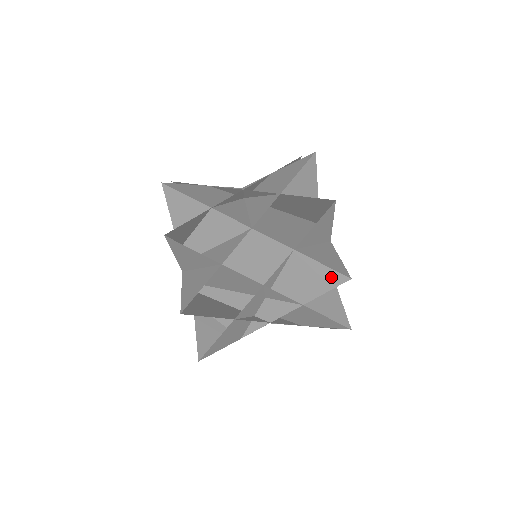
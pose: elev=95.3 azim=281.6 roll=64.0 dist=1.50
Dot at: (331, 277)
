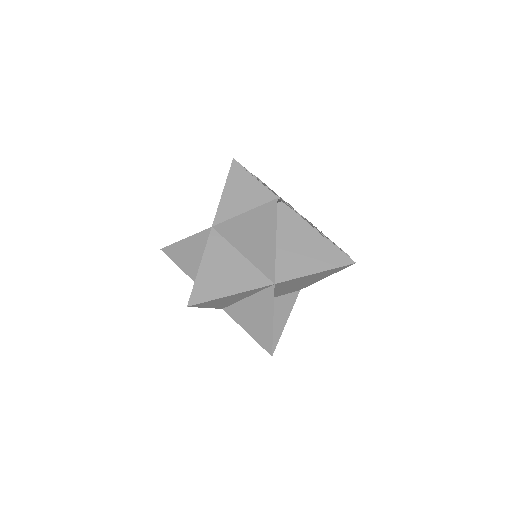
Dot at: (341, 268)
